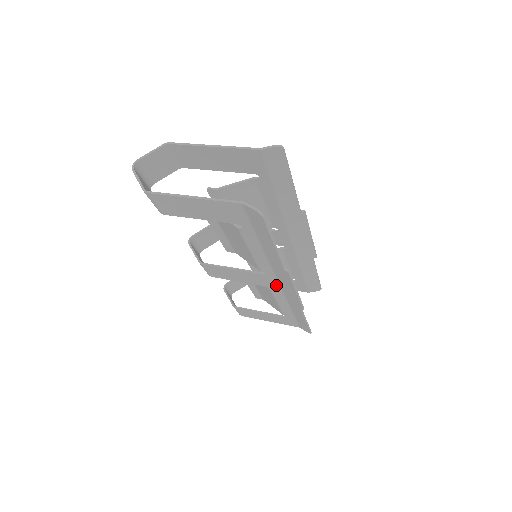
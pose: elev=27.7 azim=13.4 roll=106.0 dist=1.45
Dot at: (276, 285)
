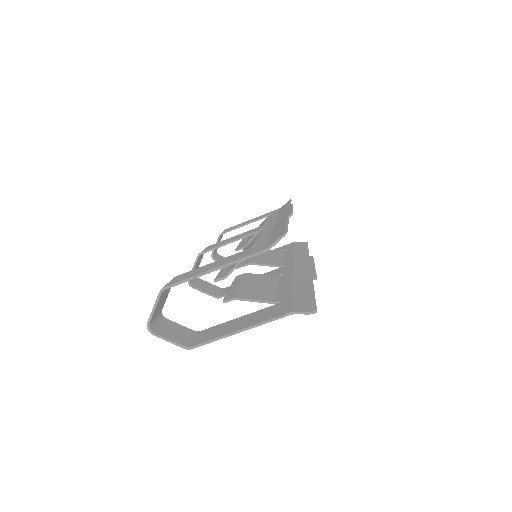
Dot at: occluded
